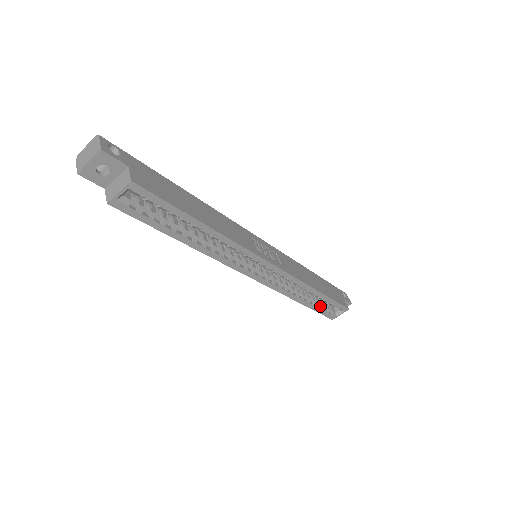
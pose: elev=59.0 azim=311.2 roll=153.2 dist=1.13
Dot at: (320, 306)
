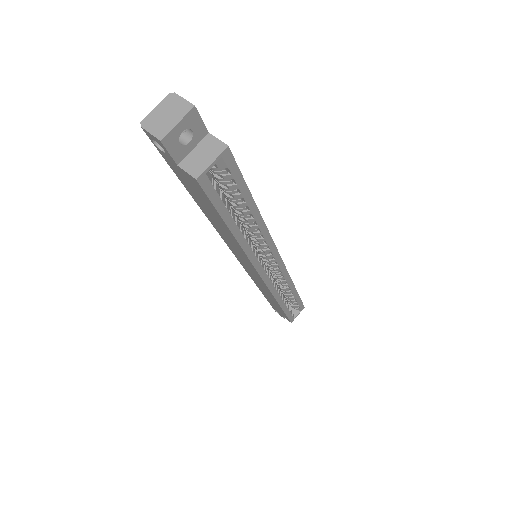
Dot at: (288, 308)
